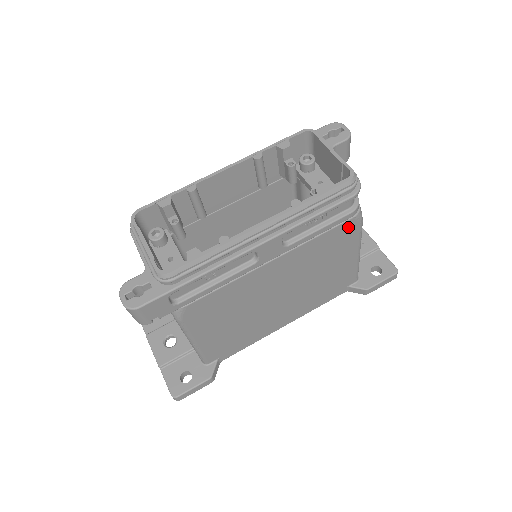
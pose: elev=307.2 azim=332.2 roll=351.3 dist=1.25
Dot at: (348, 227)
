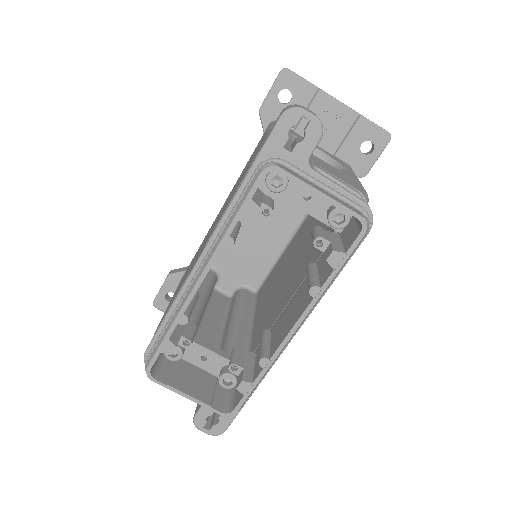
Dot at: occluded
